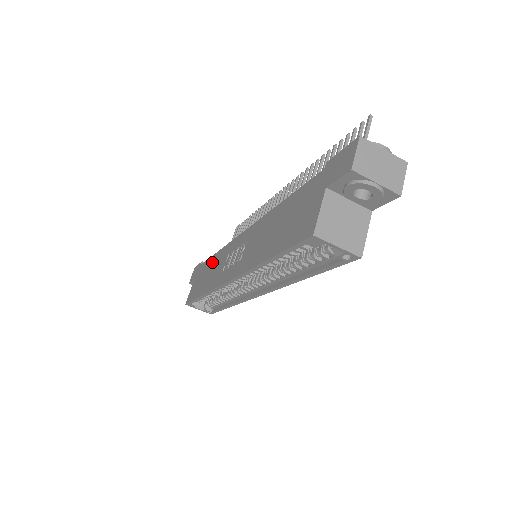
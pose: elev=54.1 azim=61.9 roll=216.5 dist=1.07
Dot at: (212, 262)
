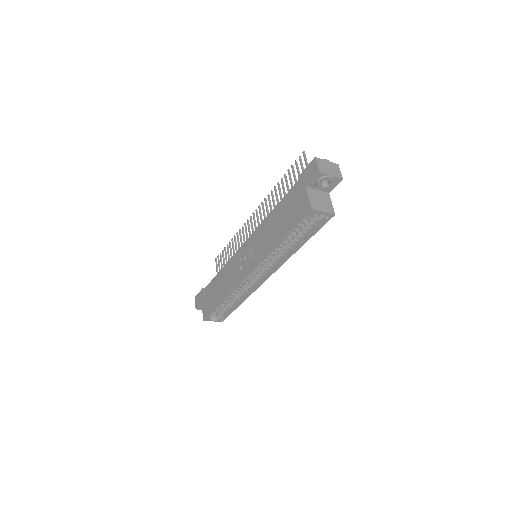
Dot at: (218, 279)
